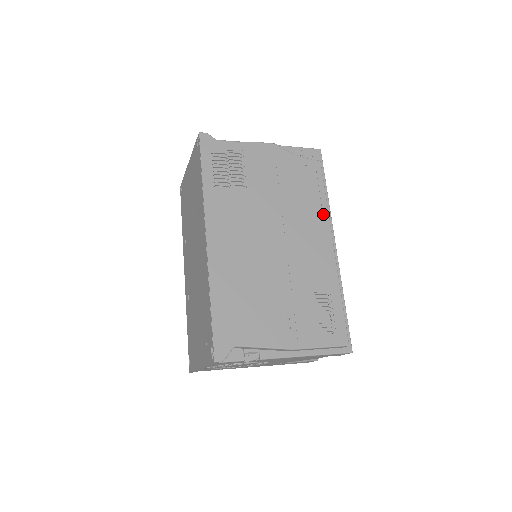
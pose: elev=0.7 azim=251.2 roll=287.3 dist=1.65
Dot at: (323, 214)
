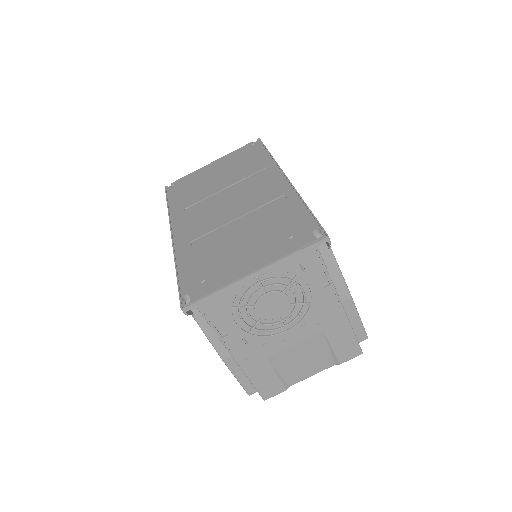
Dot at: occluded
